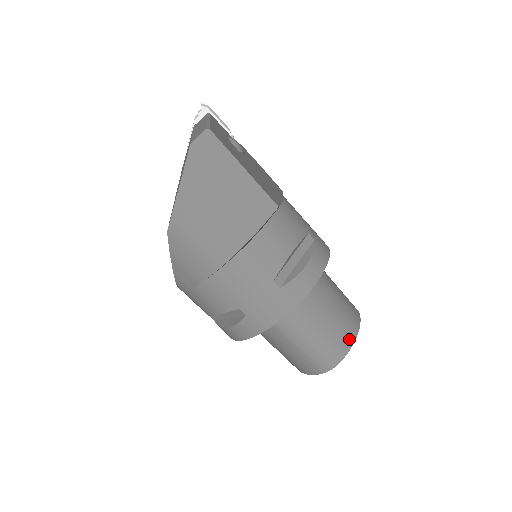
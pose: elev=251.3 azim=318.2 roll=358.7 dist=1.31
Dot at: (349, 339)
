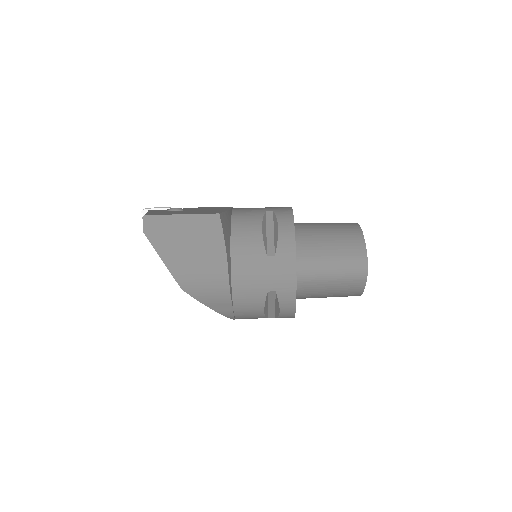
Dot at: (359, 243)
